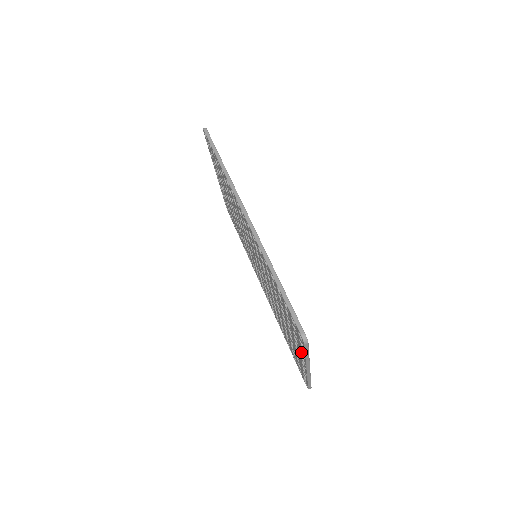
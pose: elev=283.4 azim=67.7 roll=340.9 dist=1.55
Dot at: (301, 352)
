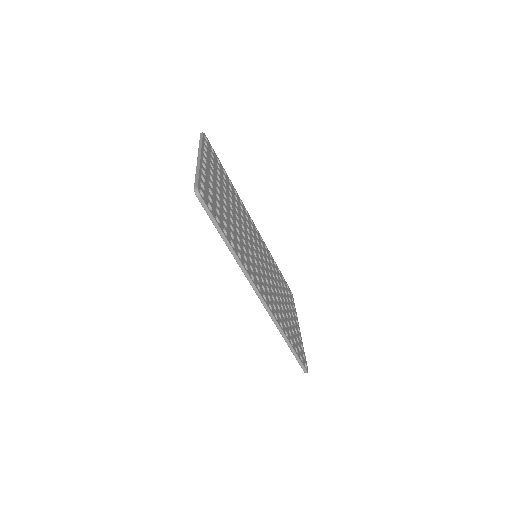
Dot at: occluded
